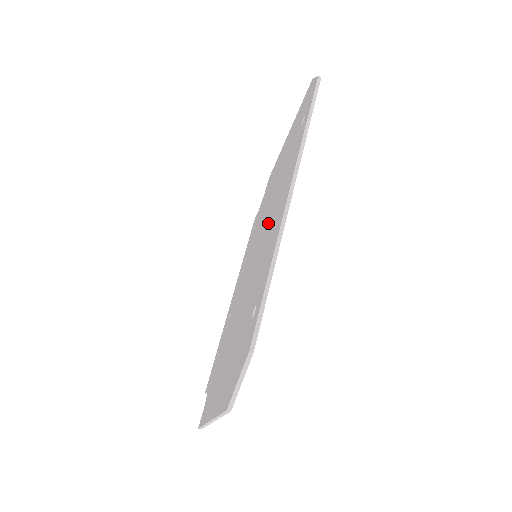
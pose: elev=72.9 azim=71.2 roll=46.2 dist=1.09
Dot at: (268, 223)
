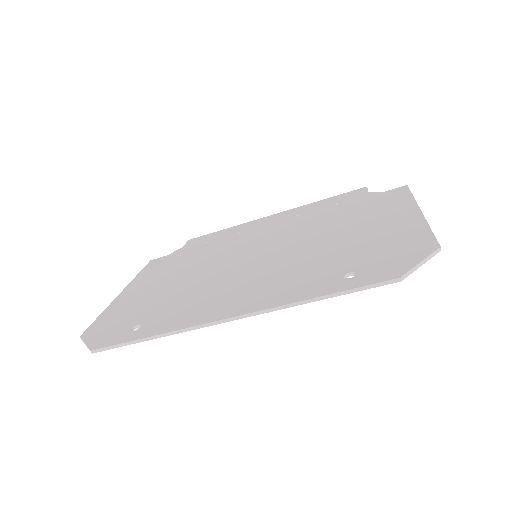
Dot at: (260, 270)
